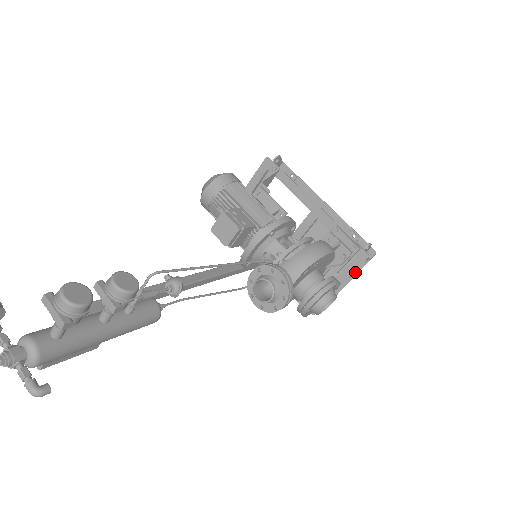
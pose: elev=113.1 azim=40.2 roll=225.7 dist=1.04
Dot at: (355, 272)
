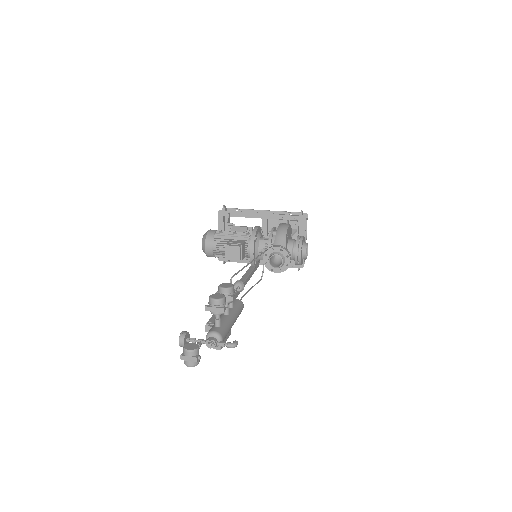
Dot at: (305, 231)
